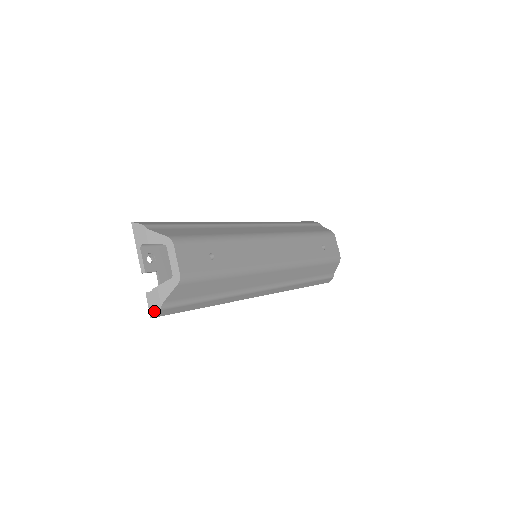
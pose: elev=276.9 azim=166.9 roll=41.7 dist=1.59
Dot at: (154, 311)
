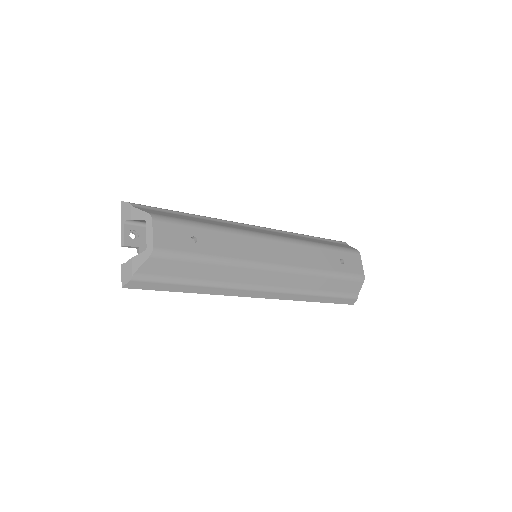
Dot at: (125, 281)
